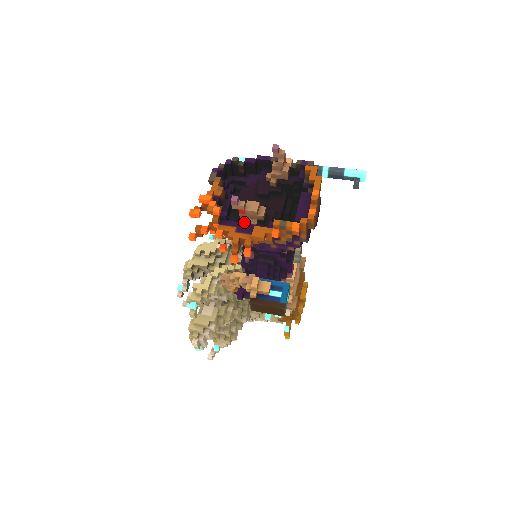
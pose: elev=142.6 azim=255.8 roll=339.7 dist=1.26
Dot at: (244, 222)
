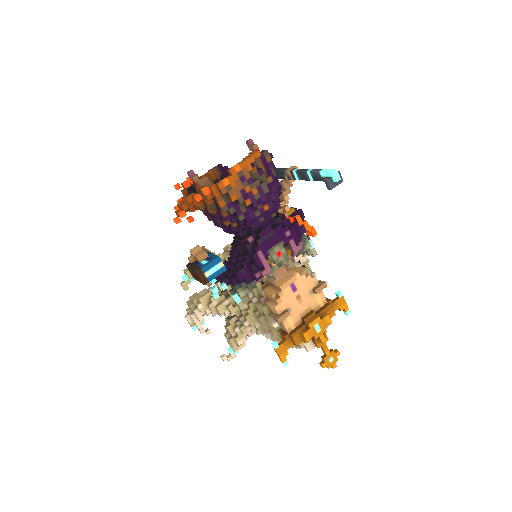
Dot at: occluded
